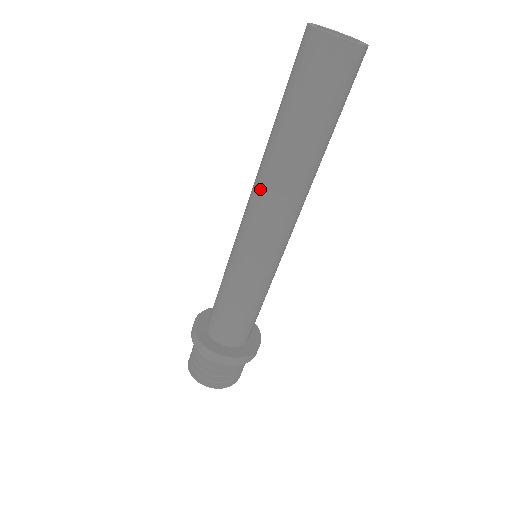
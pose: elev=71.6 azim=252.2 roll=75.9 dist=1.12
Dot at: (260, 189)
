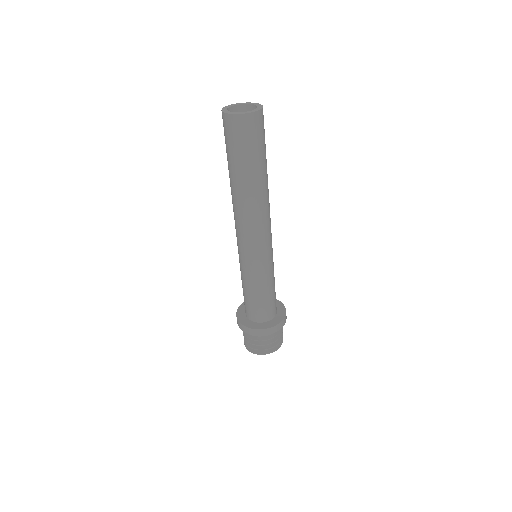
Dot at: (237, 215)
